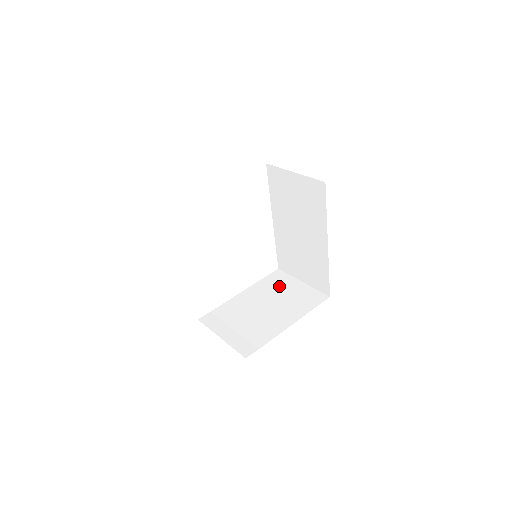
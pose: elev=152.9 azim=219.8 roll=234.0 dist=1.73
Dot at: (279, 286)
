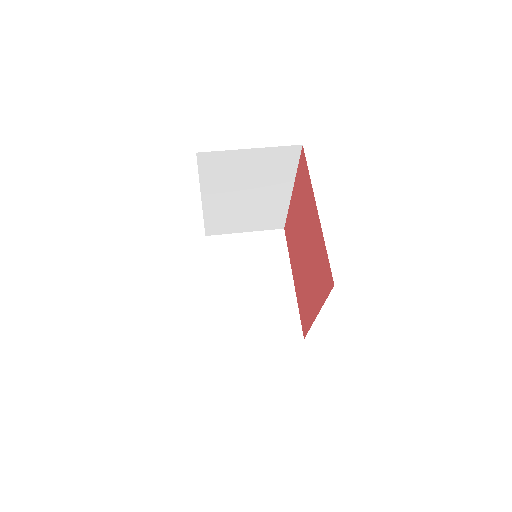
Dot at: (233, 253)
